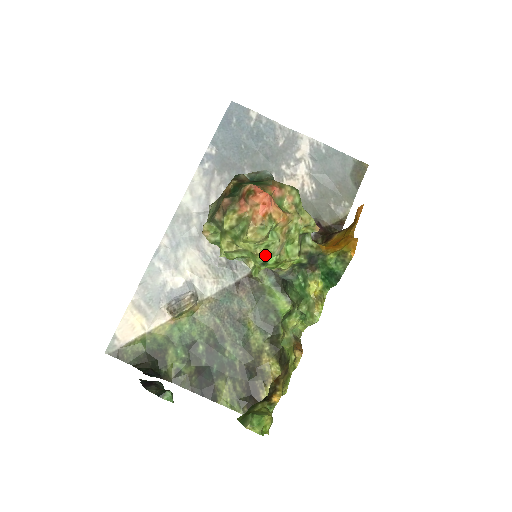
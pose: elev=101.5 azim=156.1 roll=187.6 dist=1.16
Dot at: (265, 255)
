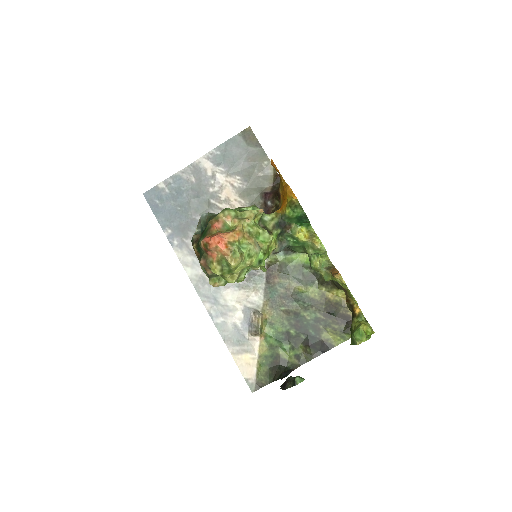
Dot at: (254, 260)
